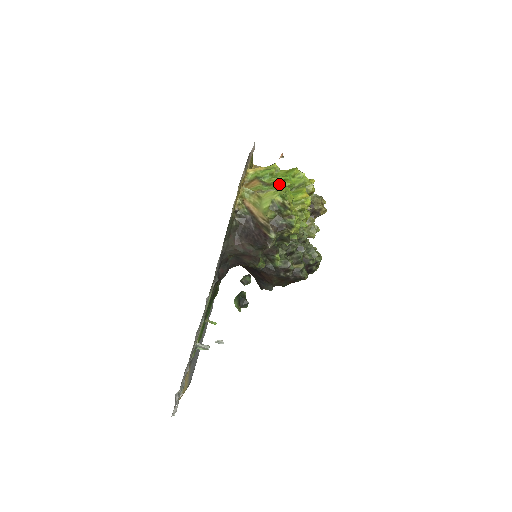
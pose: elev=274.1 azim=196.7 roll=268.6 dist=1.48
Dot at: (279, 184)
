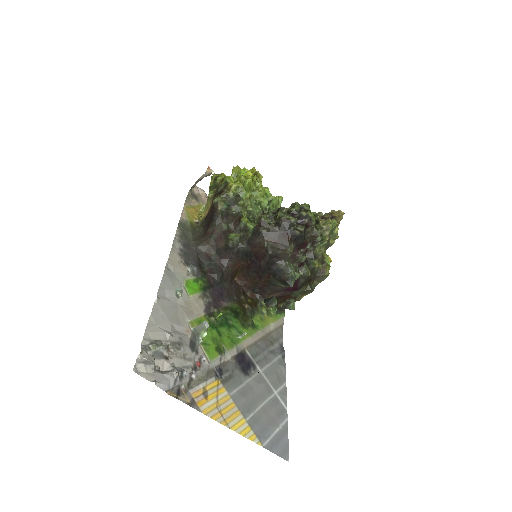
Dot at: occluded
